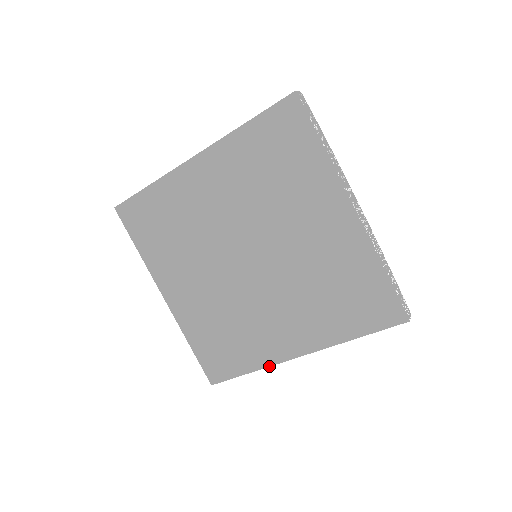
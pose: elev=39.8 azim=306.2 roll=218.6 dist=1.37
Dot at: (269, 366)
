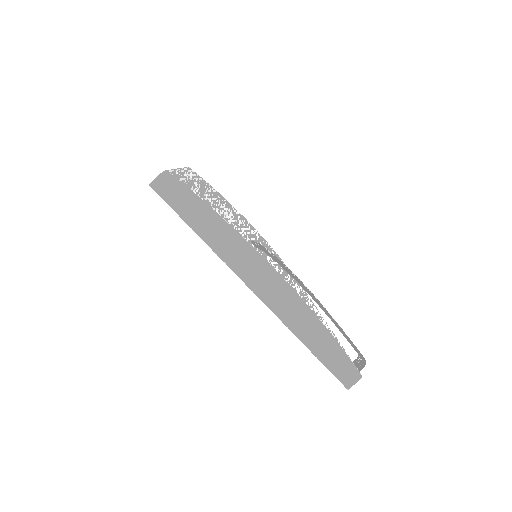
Dot at: occluded
